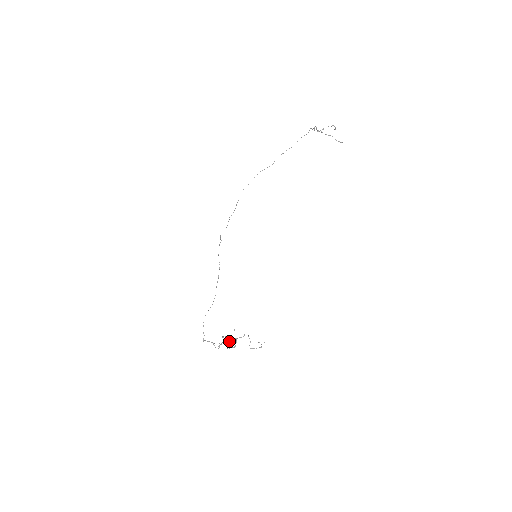
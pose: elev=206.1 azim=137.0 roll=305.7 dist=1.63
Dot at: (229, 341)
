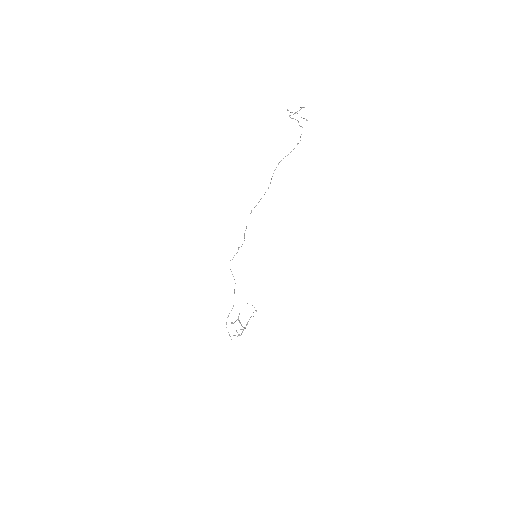
Dot at: occluded
